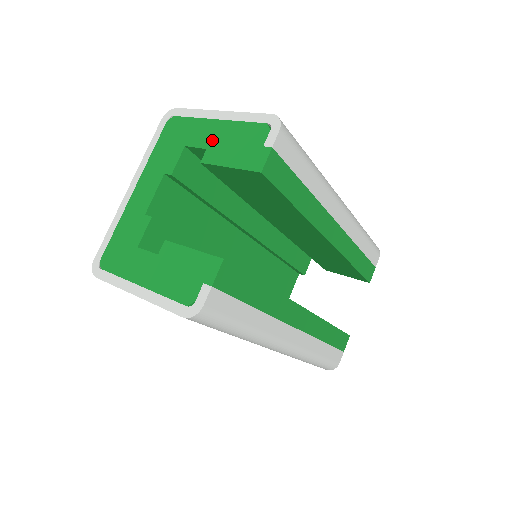
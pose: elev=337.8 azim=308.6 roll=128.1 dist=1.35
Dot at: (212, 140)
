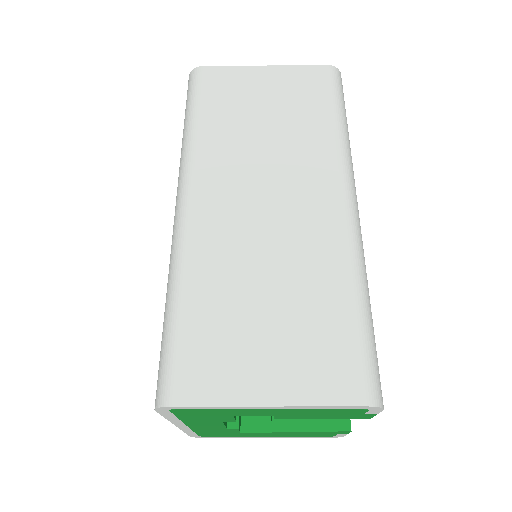
Dot at: occluded
